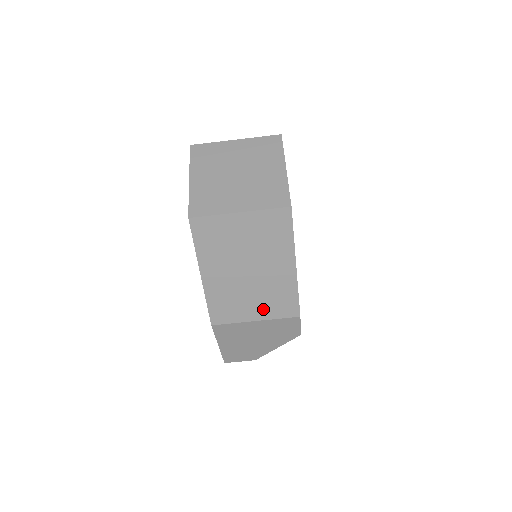
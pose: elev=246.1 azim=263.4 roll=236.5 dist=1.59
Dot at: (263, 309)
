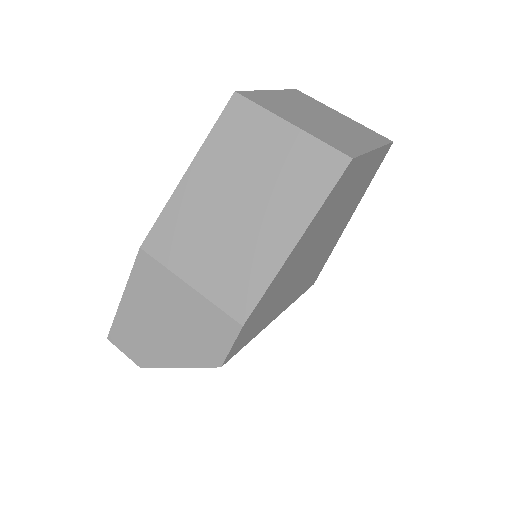
Dot at: (211, 275)
